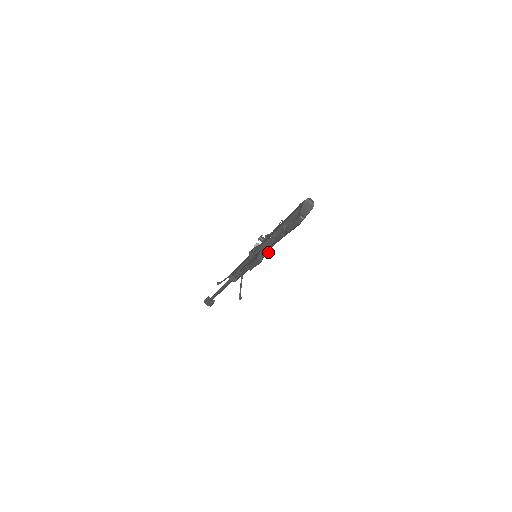
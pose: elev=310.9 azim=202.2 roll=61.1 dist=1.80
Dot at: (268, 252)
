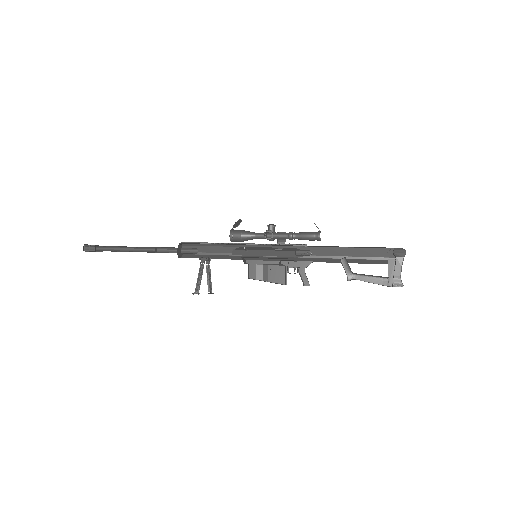
Dot at: (306, 281)
